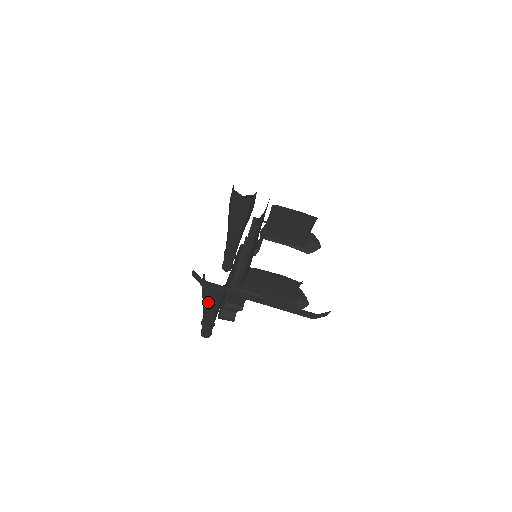
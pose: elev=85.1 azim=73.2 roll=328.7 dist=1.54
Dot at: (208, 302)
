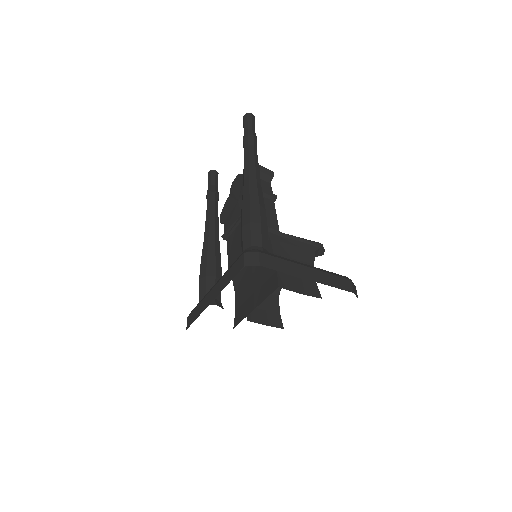
Dot at: occluded
